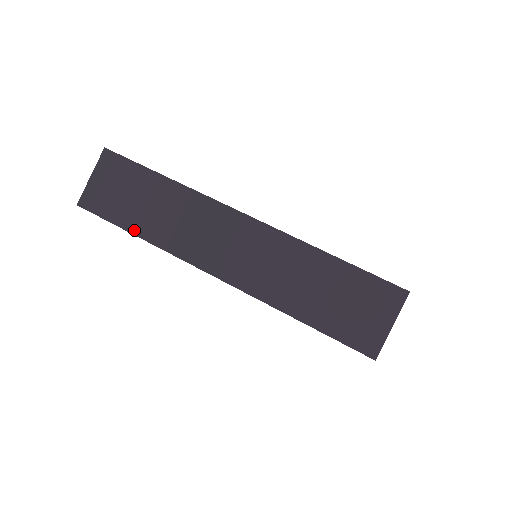
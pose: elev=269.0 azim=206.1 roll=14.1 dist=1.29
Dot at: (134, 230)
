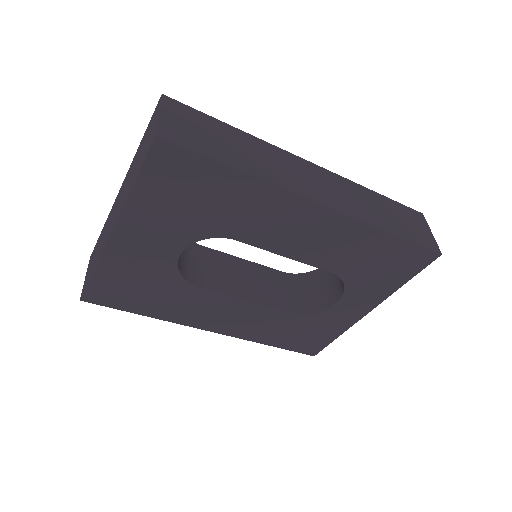
Dot at: (235, 165)
